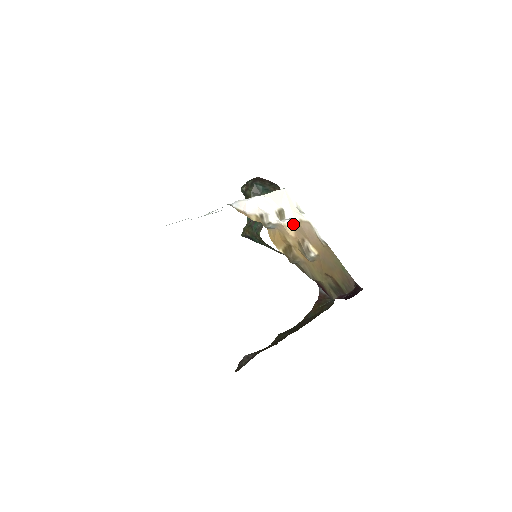
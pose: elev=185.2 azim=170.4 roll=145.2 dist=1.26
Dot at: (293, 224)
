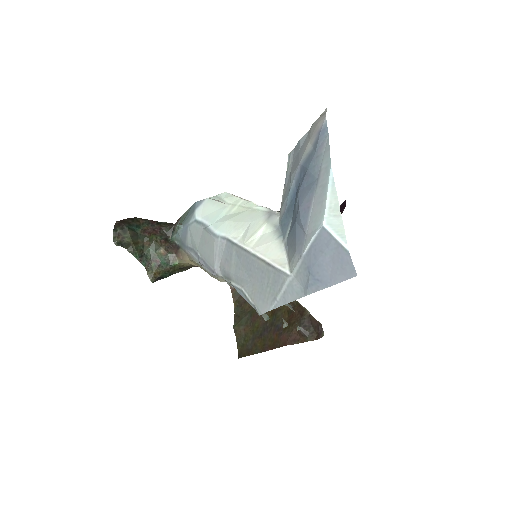
Dot at: occluded
